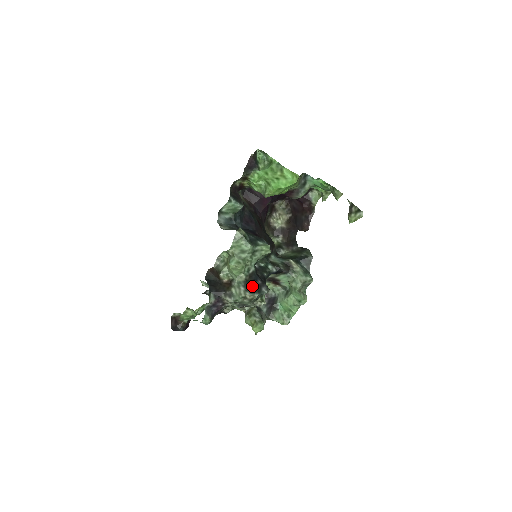
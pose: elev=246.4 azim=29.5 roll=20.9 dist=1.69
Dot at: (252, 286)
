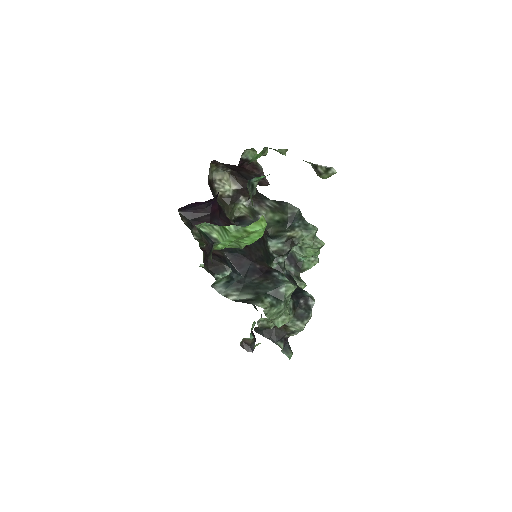
Dot at: (302, 313)
